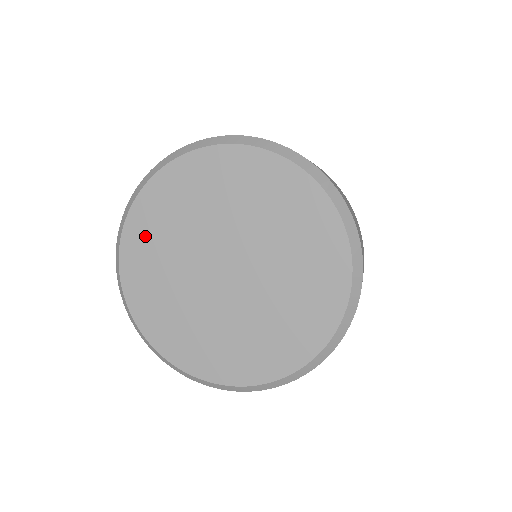
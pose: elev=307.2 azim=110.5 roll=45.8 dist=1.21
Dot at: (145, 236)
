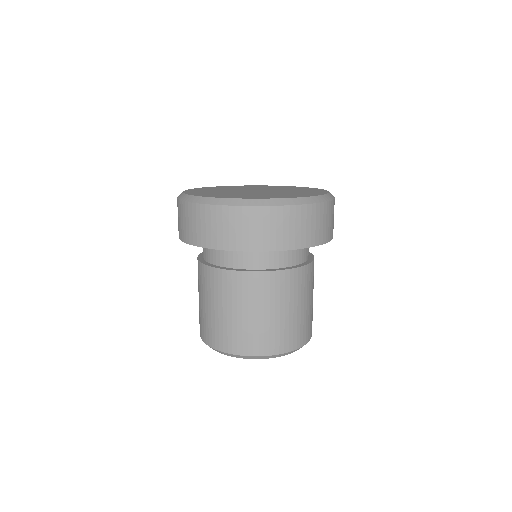
Dot at: occluded
